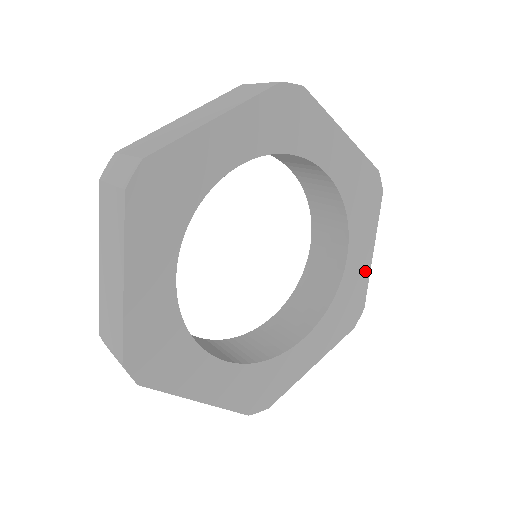
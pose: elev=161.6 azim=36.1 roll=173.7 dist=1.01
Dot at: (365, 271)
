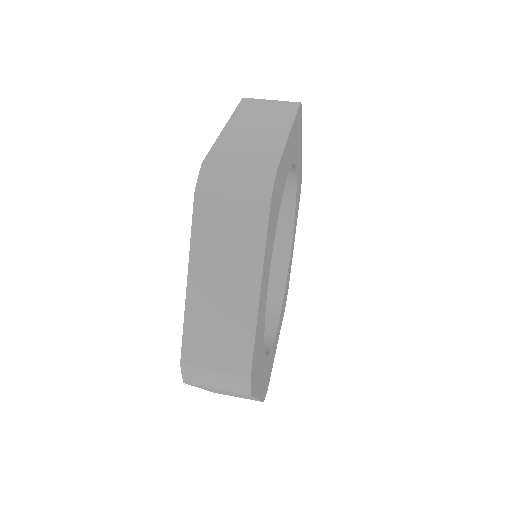
Dot at: occluded
